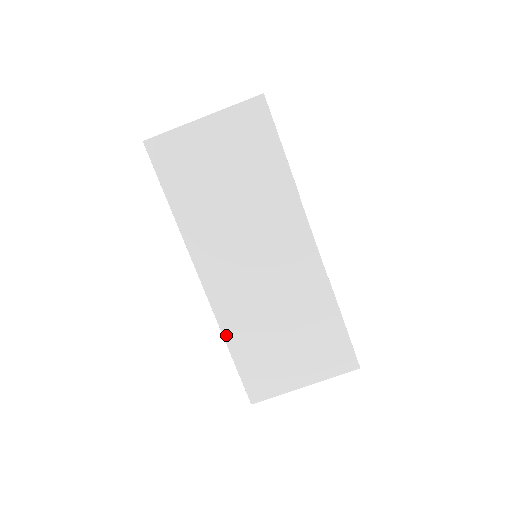
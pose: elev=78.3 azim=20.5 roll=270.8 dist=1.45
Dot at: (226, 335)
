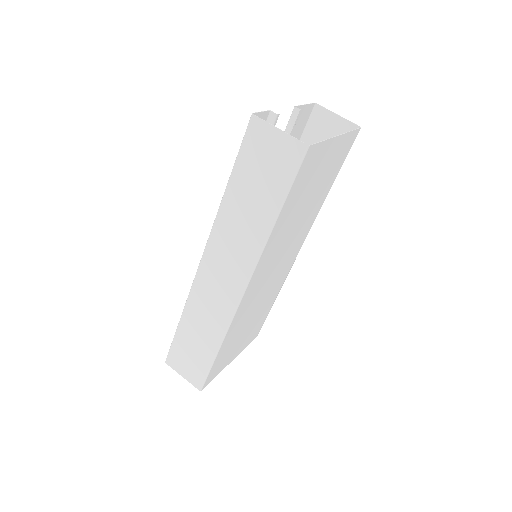
Dot at: (225, 338)
